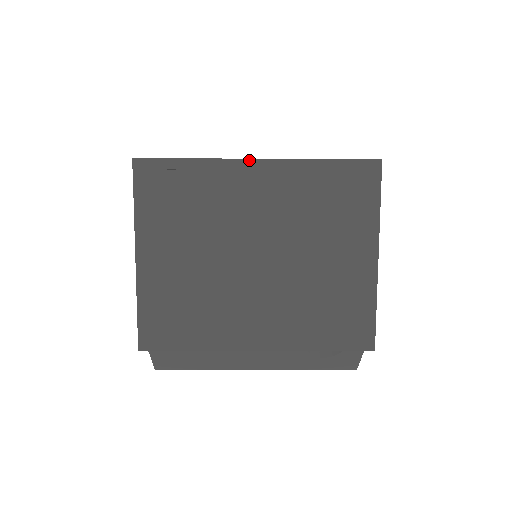
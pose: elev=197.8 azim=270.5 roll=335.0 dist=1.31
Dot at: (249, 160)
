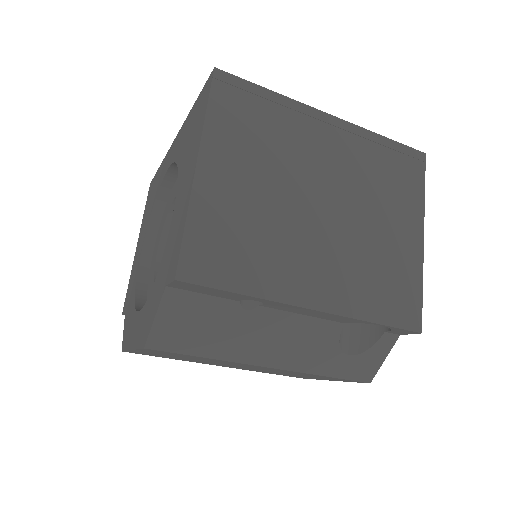
Dot at: (324, 113)
